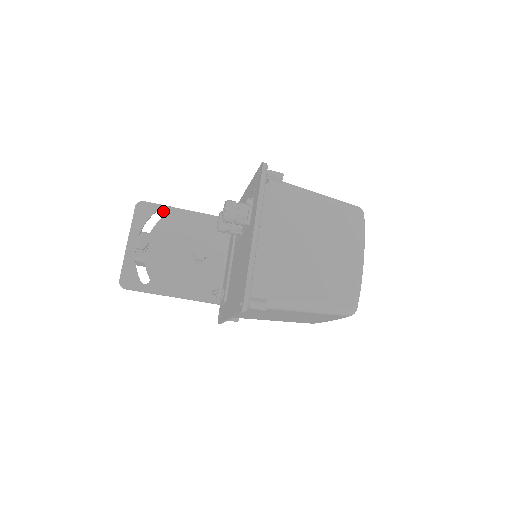
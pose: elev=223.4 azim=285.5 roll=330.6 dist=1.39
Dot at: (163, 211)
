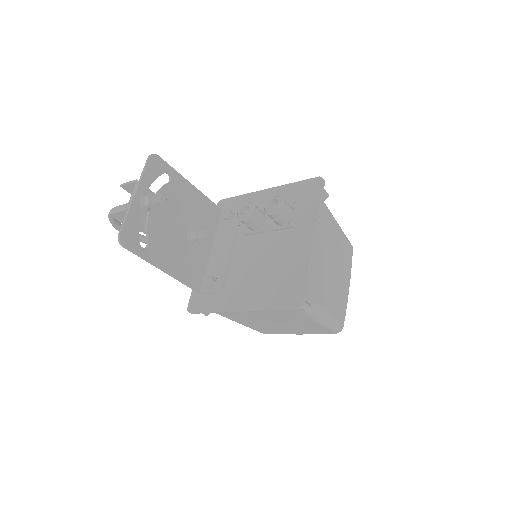
Dot at: (172, 175)
